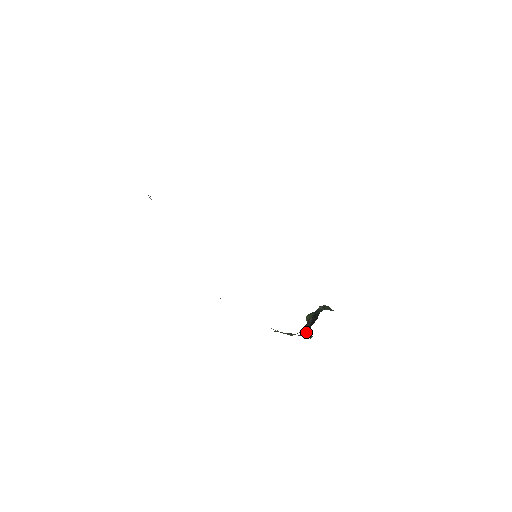
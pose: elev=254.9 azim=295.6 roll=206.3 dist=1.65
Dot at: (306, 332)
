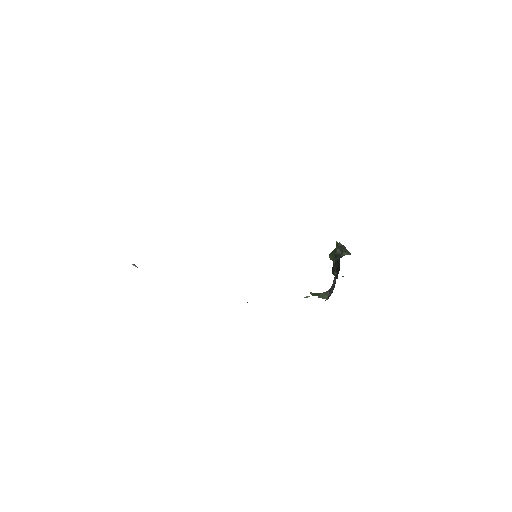
Dot at: occluded
